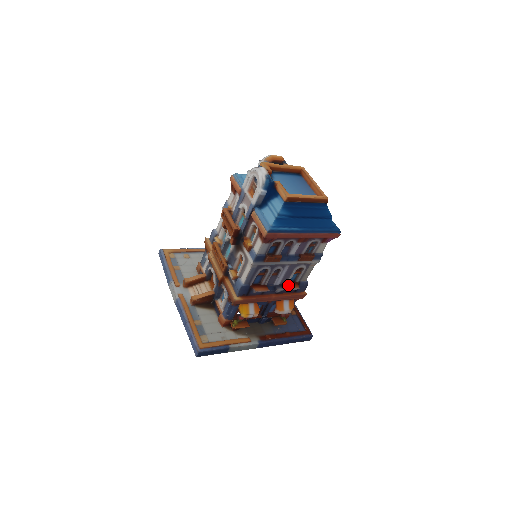
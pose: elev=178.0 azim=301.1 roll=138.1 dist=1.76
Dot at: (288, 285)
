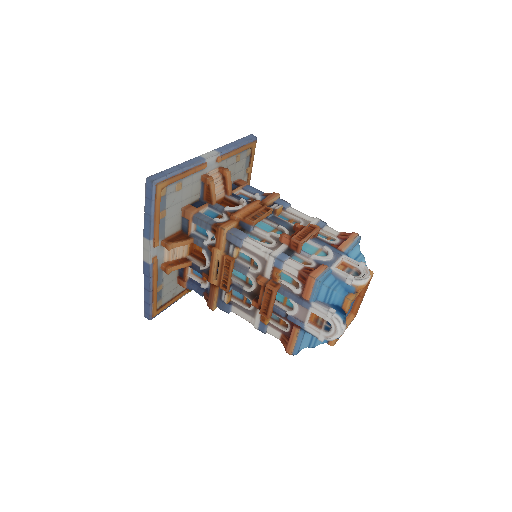
Dot at: occluded
